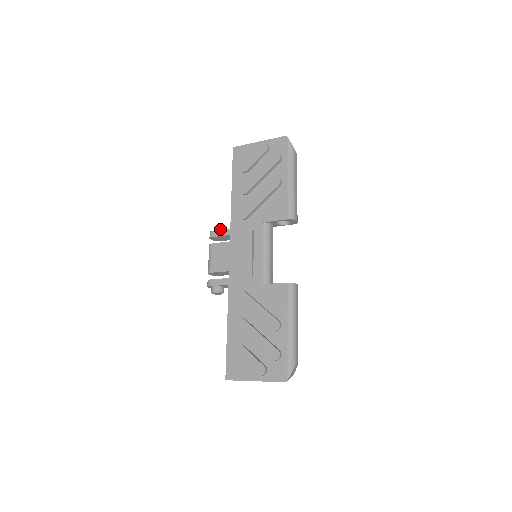
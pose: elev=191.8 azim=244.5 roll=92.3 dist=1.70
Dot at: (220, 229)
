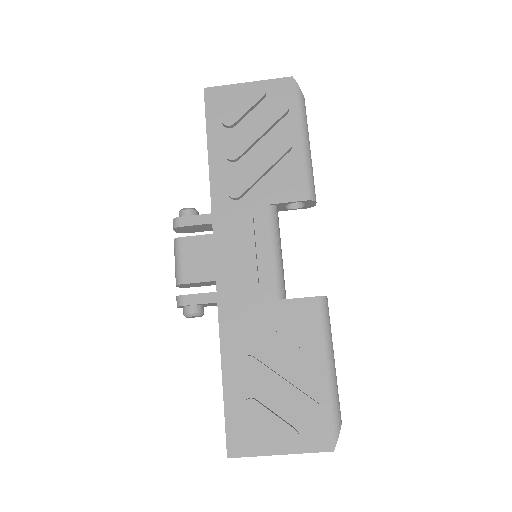
Dot at: (192, 214)
